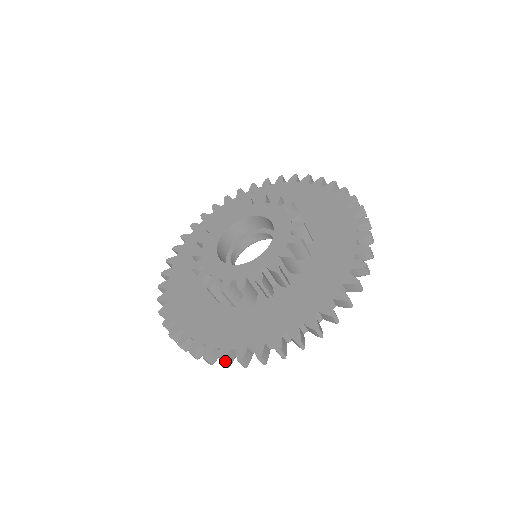
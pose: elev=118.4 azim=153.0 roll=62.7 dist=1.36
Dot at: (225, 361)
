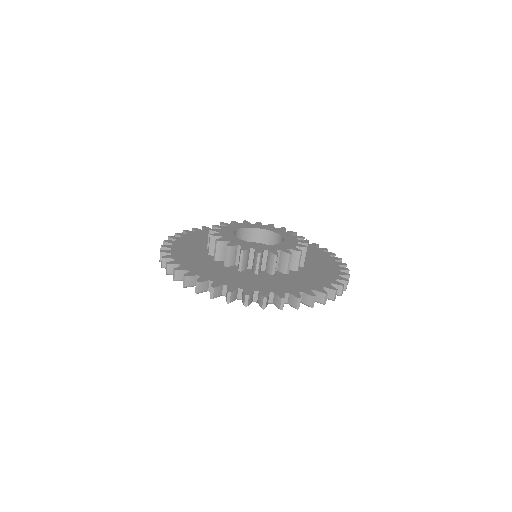
Dot at: (267, 299)
